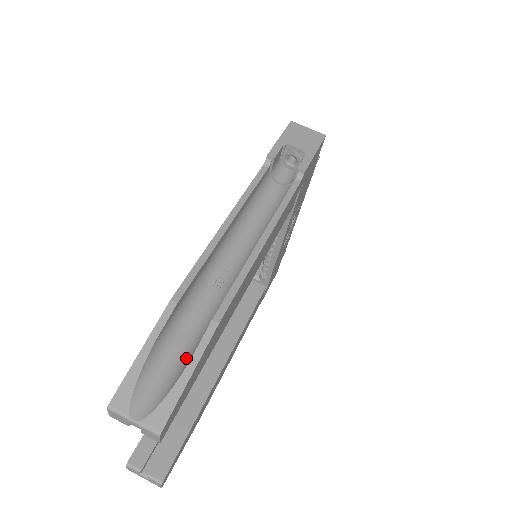
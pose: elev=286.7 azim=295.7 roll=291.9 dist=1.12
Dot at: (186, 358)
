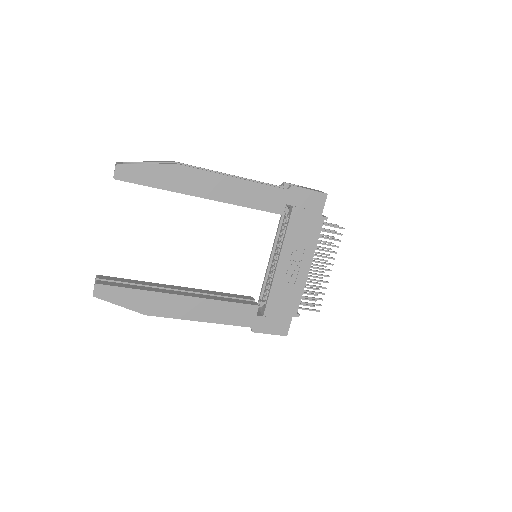
Dot at: occluded
